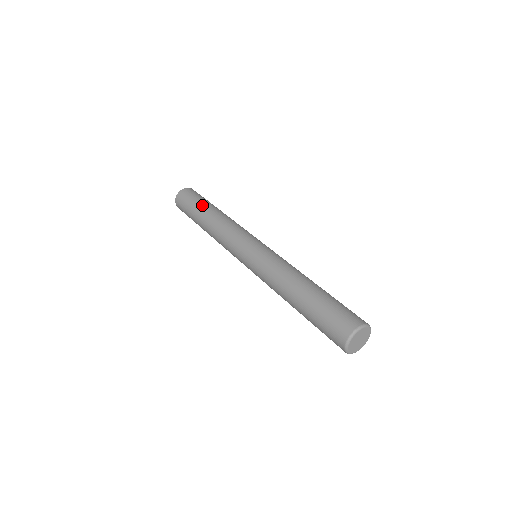
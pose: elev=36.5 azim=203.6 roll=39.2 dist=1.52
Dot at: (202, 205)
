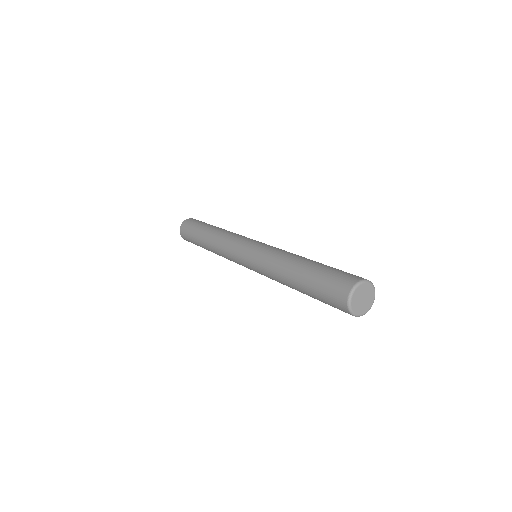
Dot at: occluded
